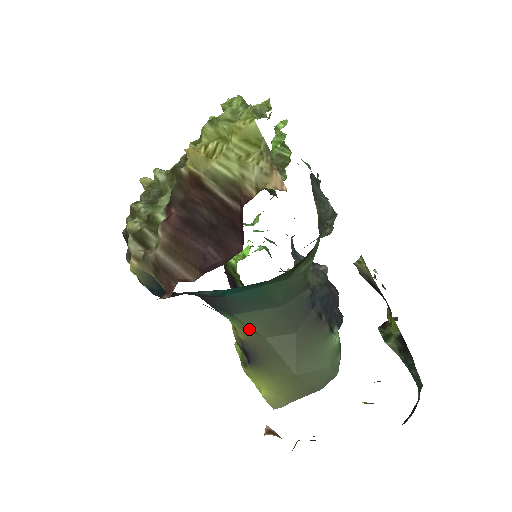
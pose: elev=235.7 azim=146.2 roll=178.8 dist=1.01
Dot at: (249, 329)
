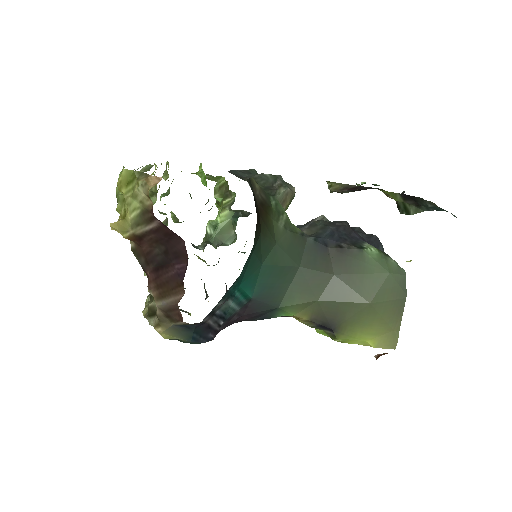
Dot at: (301, 306)
